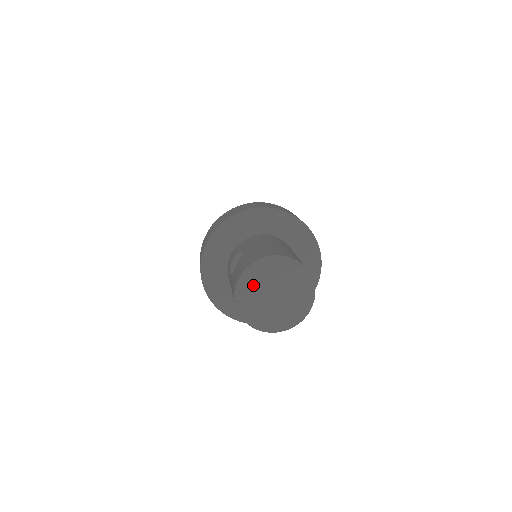
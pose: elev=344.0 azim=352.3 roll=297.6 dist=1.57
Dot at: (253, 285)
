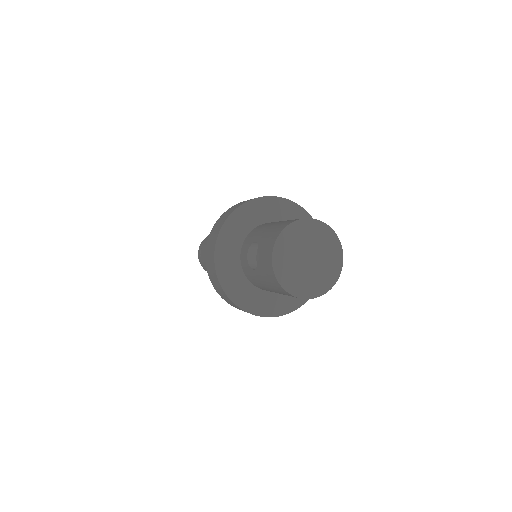
Dot at: (286, 258)
